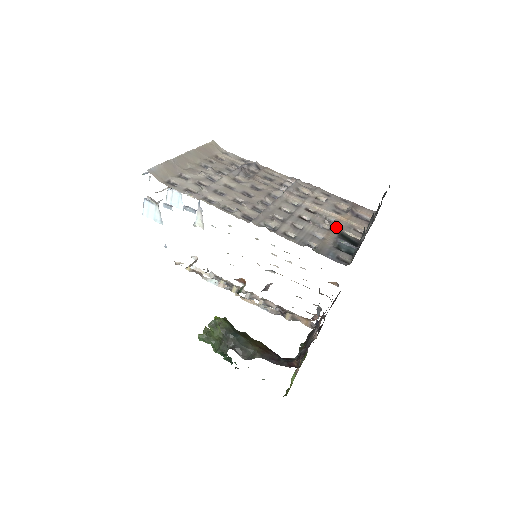
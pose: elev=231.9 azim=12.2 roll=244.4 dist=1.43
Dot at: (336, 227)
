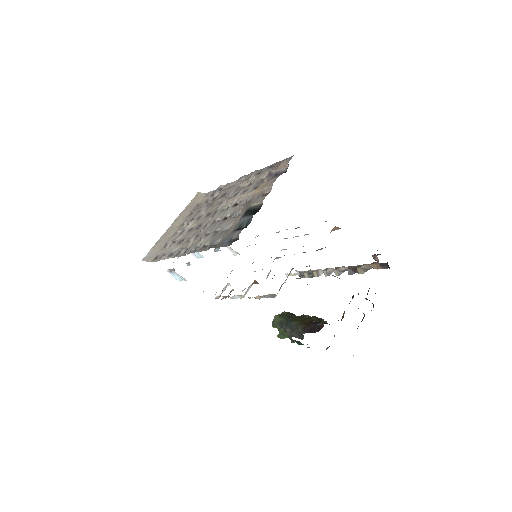
Dot at: (247, 206)
